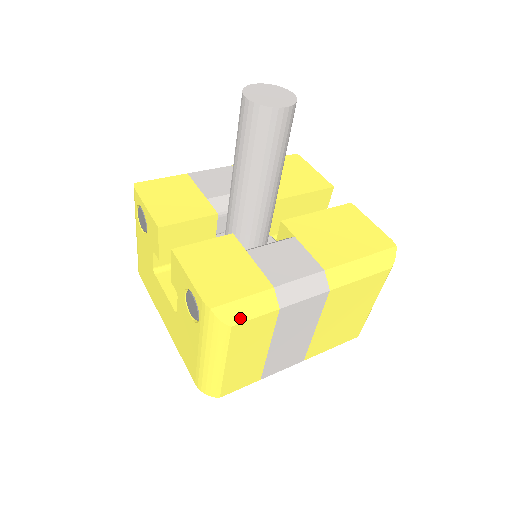
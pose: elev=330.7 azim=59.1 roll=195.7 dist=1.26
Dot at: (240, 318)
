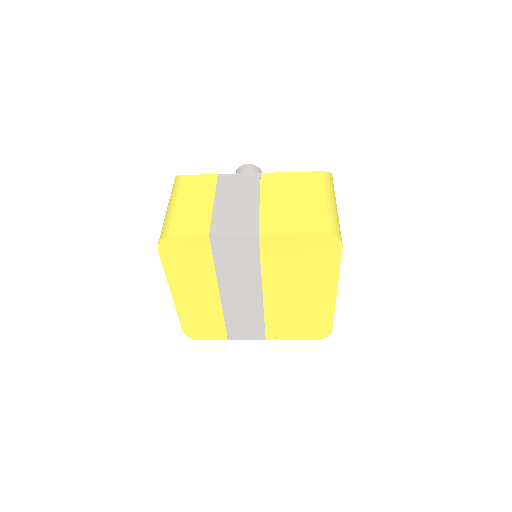
Dot at: (190, 175)
